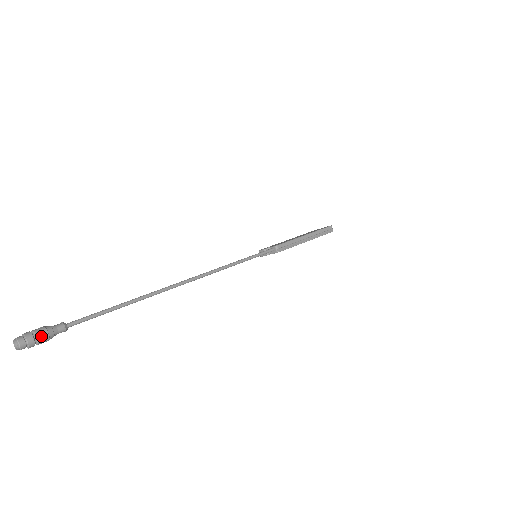
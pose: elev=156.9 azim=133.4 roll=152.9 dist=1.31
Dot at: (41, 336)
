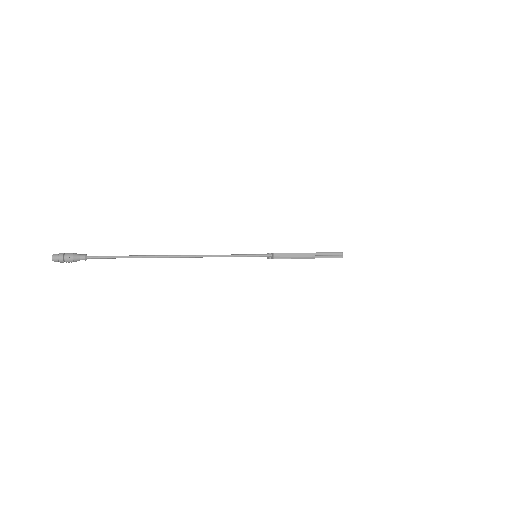
Dot at: (68, 258)
